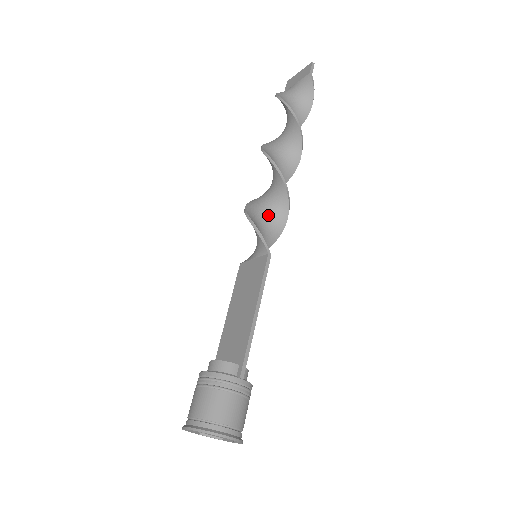
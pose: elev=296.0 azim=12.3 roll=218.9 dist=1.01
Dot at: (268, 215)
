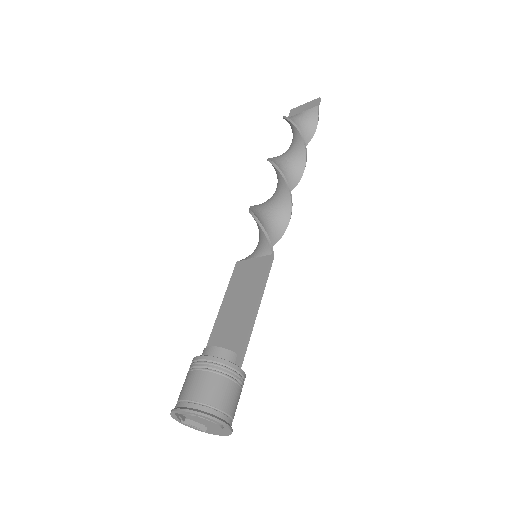
Dot at: (270, 221)
